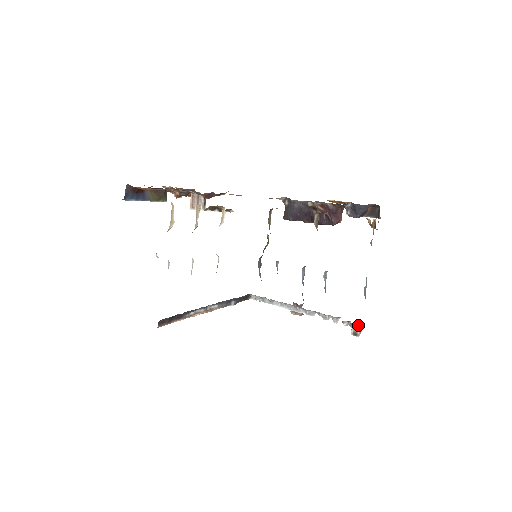
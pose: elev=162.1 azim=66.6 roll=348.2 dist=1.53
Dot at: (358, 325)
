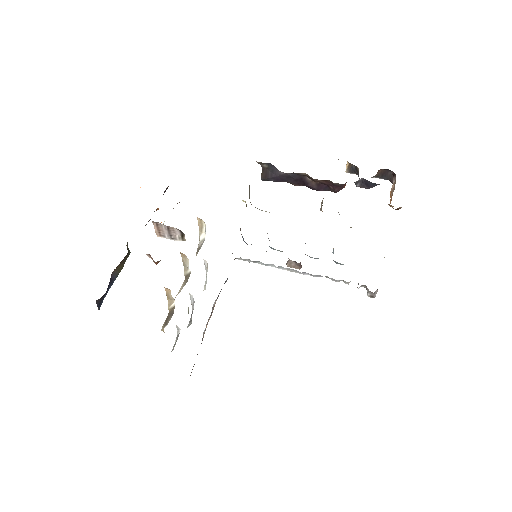
Dot at: (375, 291)
